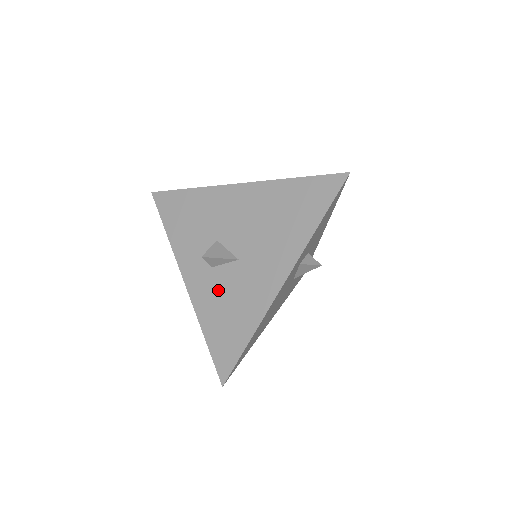
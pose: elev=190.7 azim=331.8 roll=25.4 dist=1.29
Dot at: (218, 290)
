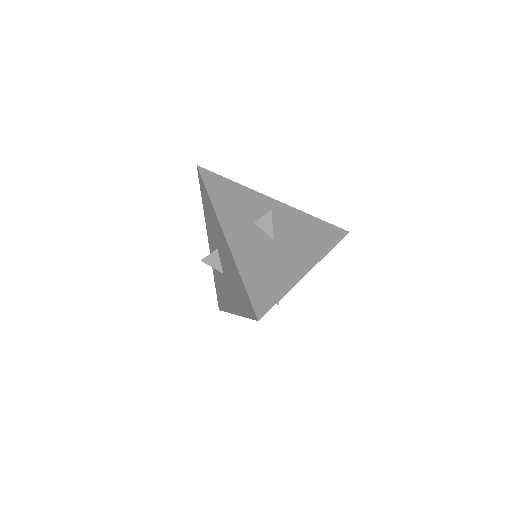
Dot at: (218, 272)
